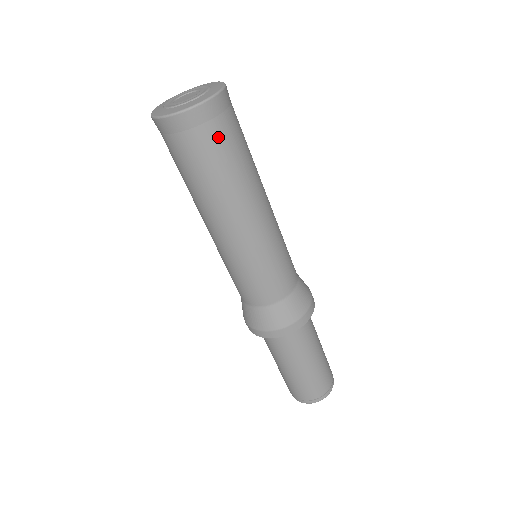
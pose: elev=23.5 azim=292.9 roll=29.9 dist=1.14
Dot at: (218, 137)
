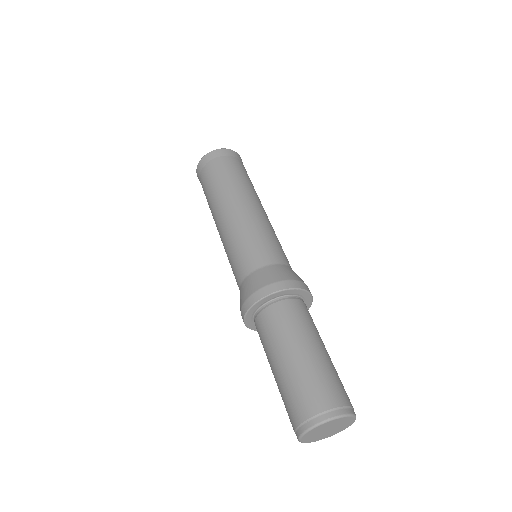
Dot at: (211, 169)
